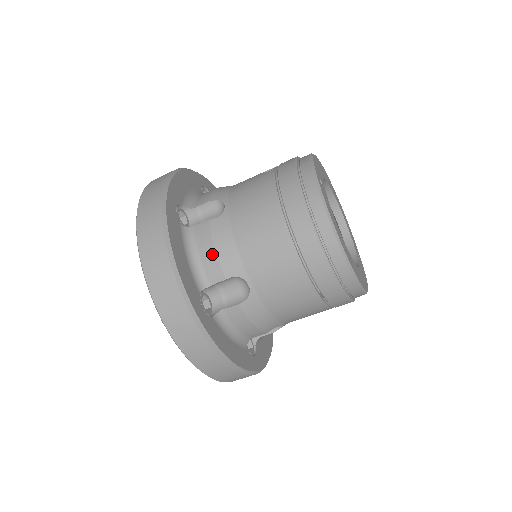
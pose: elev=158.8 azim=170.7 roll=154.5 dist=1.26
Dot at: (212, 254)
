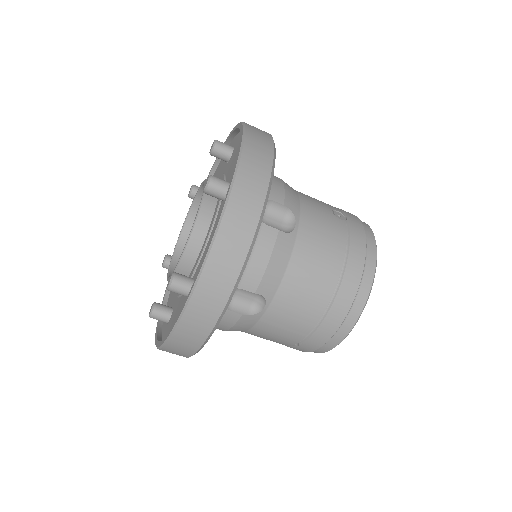
Dot at: (263, 265)
